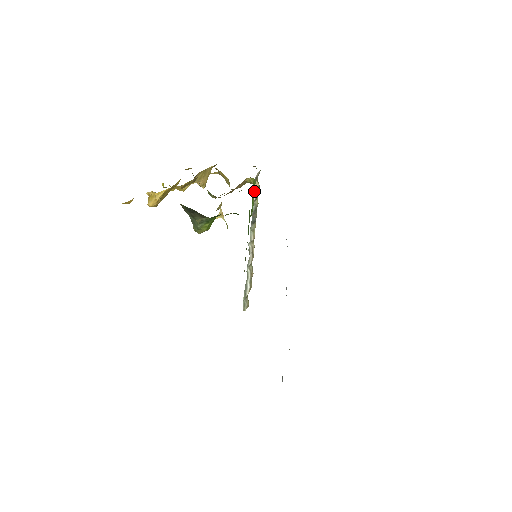
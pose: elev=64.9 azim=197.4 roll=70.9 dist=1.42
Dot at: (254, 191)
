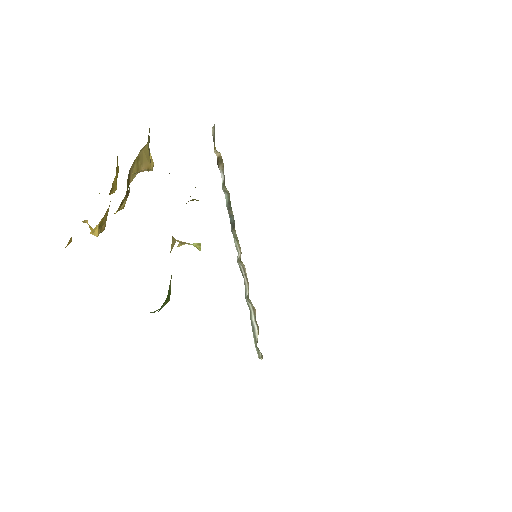
Dot at: (218, 166)
